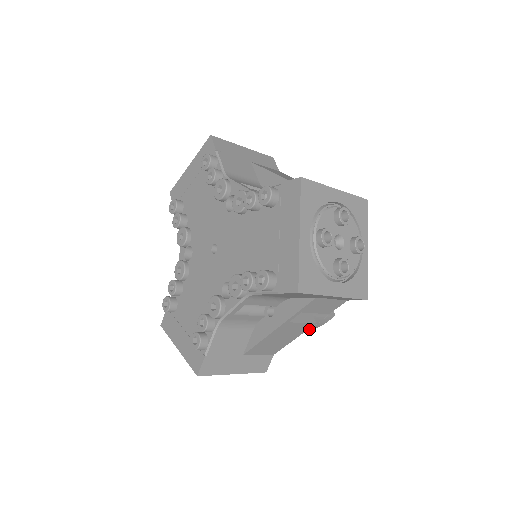
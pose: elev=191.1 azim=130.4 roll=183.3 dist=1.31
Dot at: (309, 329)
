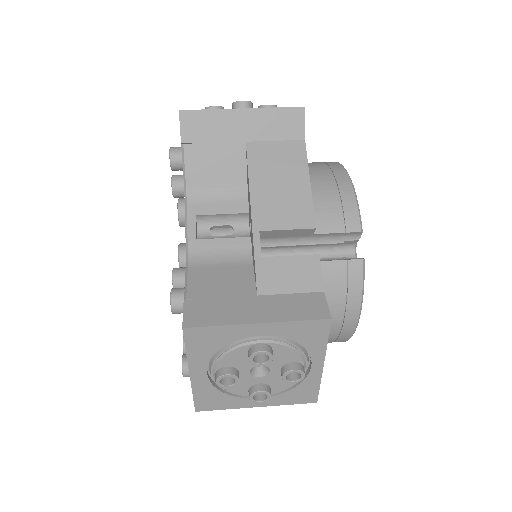
Dot at: occluded
